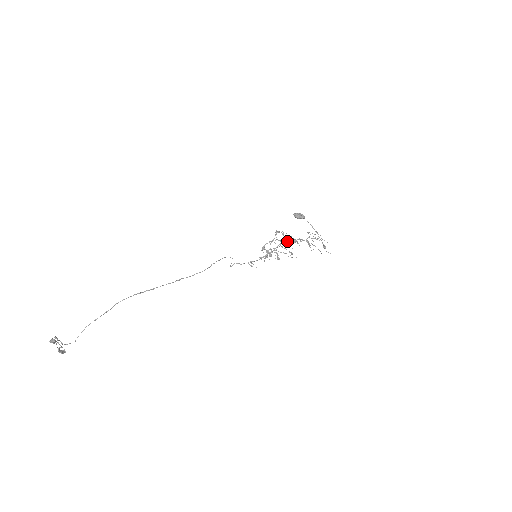
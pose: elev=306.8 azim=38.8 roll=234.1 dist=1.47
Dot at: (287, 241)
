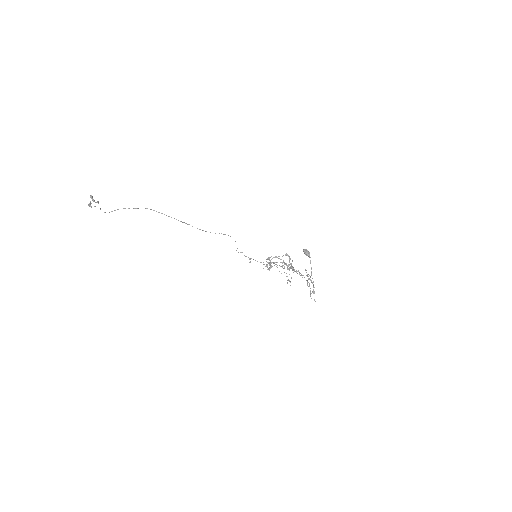
Dot at: occluded
